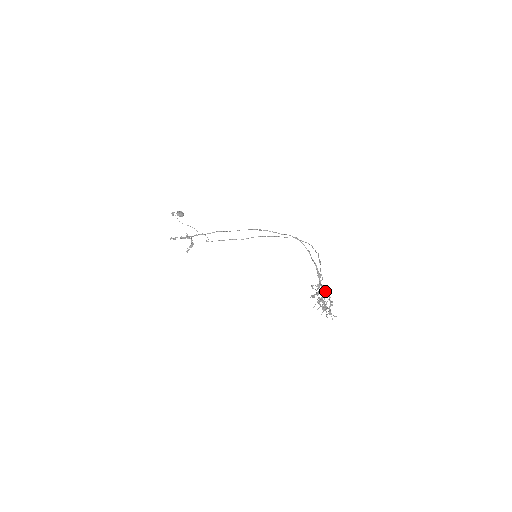
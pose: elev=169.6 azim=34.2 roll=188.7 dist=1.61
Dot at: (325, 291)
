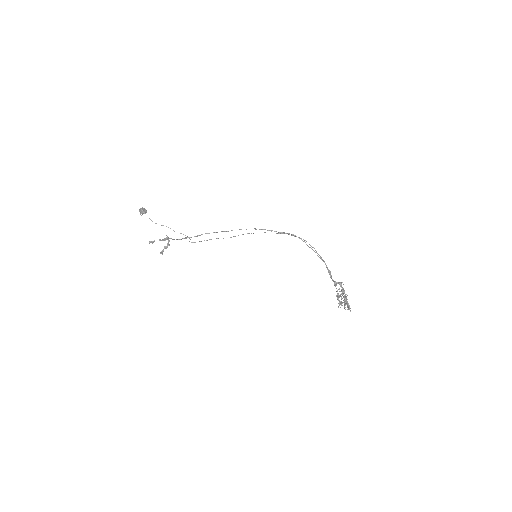
Dot at: occluded
